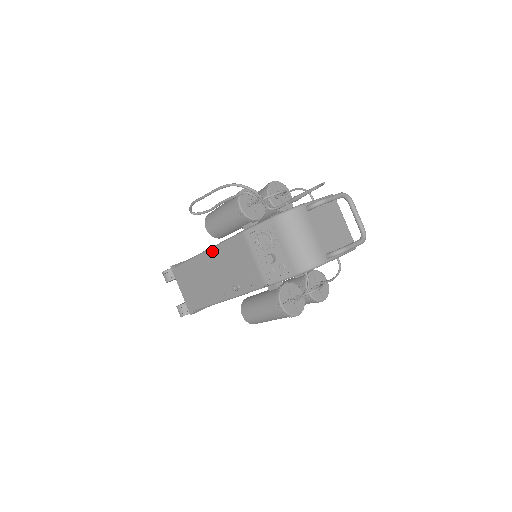
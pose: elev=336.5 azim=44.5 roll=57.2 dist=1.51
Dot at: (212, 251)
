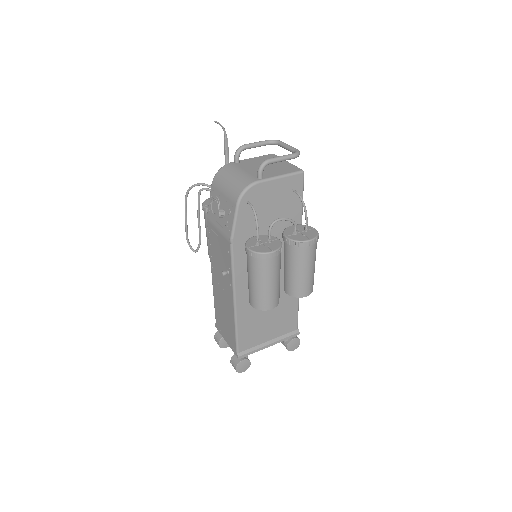
Dot at: (211, 266)
